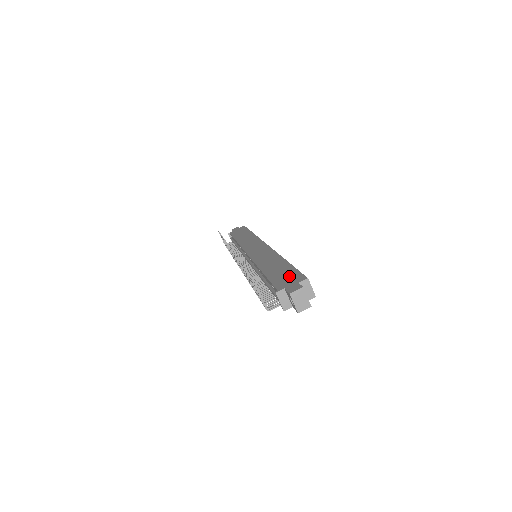
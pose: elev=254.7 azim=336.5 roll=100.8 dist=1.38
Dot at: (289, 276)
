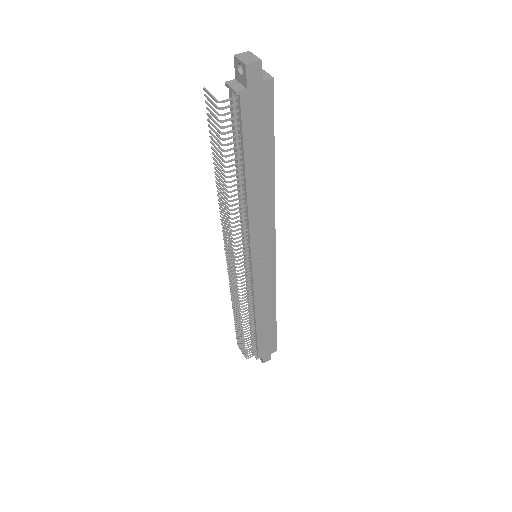
Dot at: occluded
